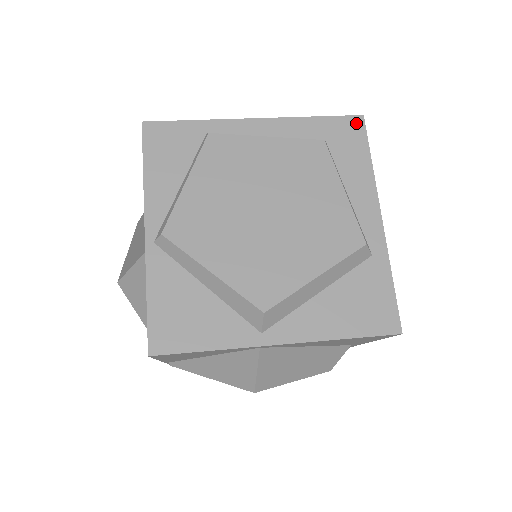
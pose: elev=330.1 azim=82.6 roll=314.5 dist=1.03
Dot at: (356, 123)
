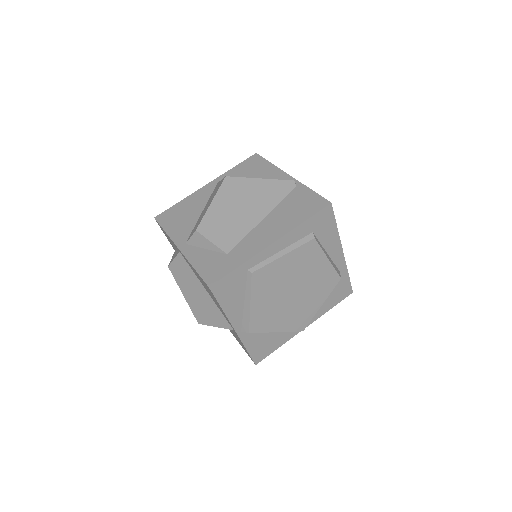
Dot at: (328, 211)
